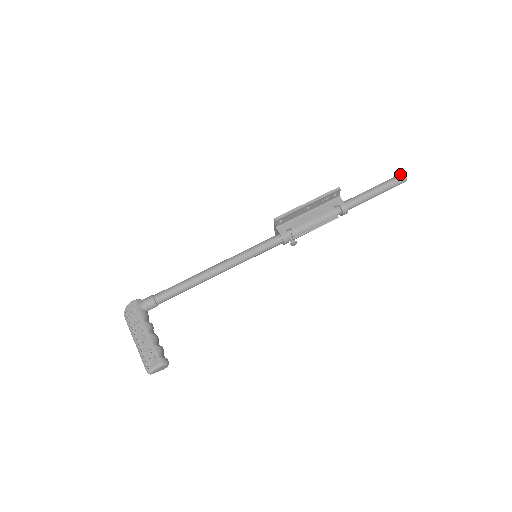
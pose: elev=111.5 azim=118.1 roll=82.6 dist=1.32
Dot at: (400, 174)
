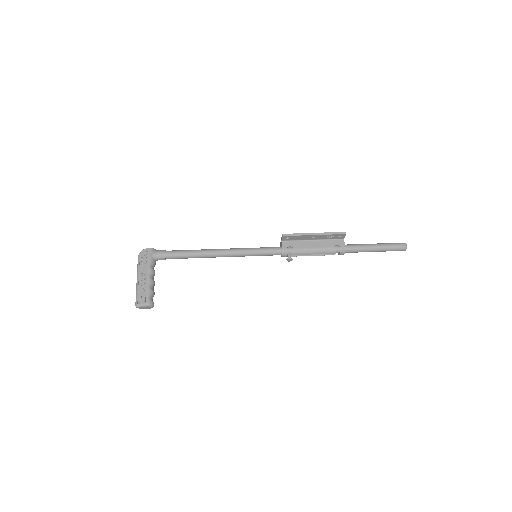
Dot at: (402, 243)
